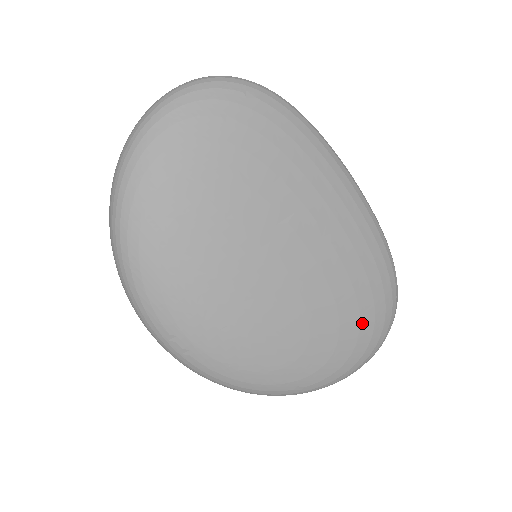
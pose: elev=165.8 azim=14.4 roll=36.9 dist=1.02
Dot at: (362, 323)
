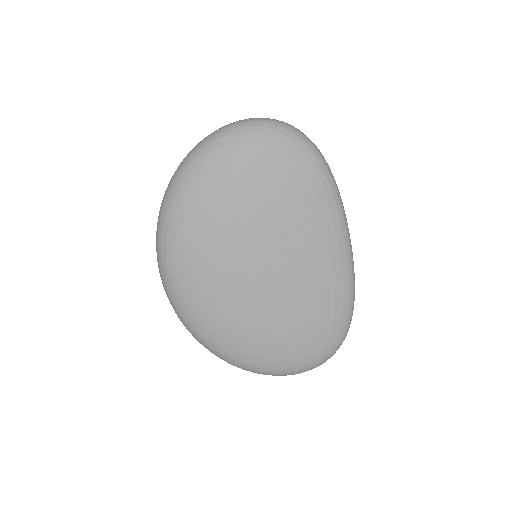
Dot at: (303, 342)
